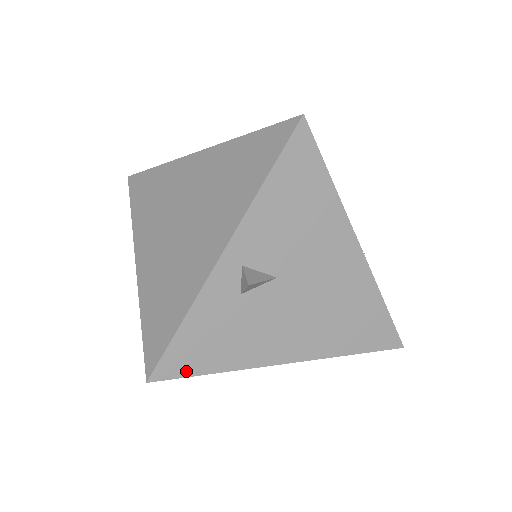
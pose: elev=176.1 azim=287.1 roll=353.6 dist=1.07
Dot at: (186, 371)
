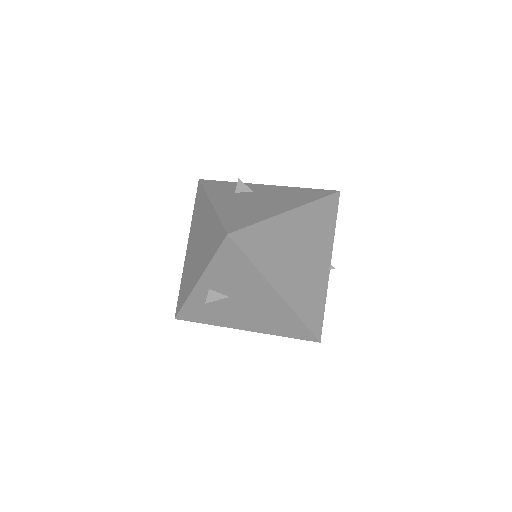
Dot at: (192, 320)
